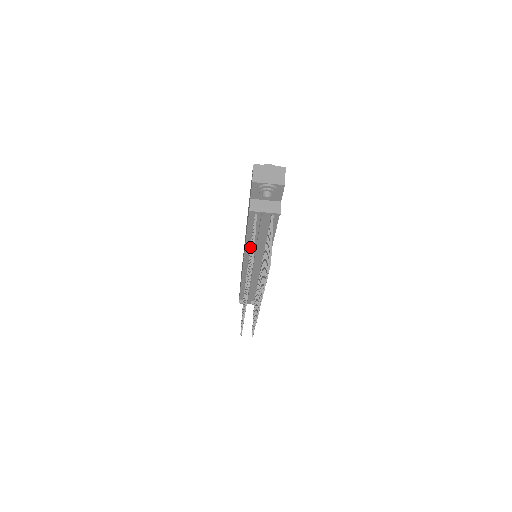
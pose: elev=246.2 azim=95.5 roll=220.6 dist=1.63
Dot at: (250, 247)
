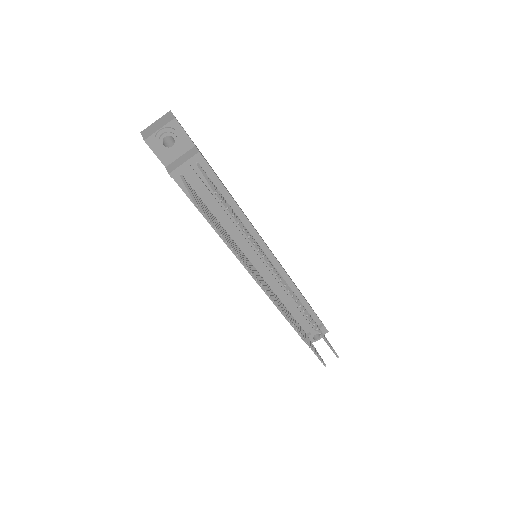
Dot at: occluded
